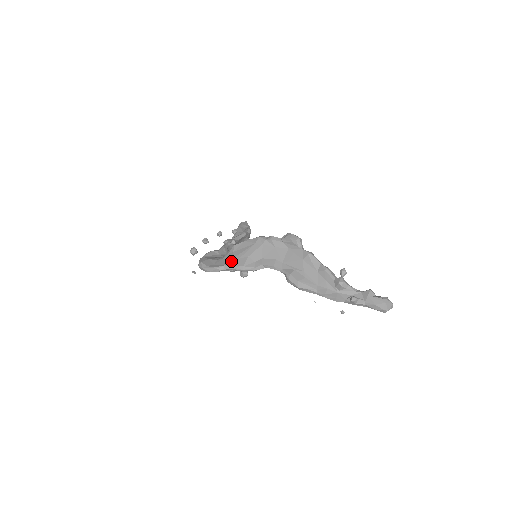
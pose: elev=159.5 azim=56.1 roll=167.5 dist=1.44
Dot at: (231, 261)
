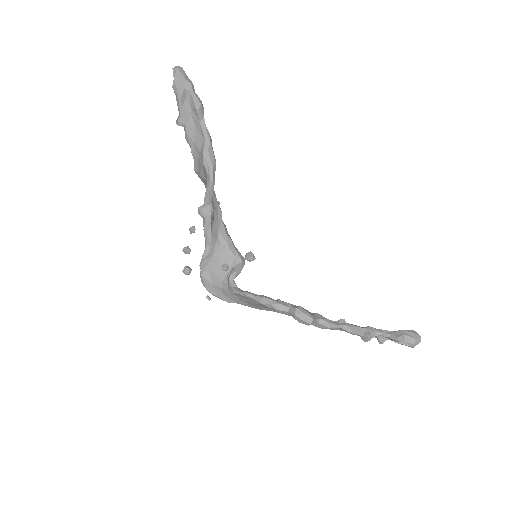
Dot at: (241, 303)
